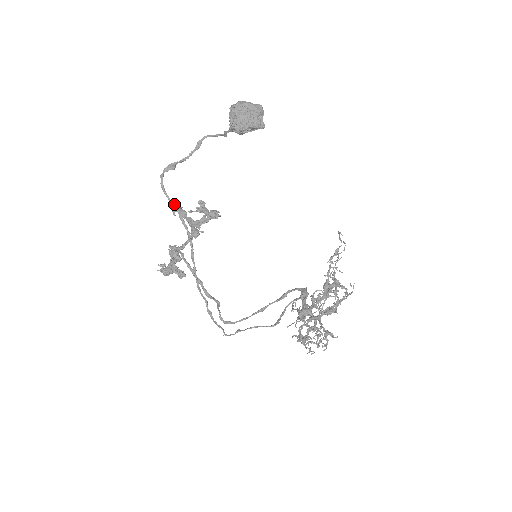
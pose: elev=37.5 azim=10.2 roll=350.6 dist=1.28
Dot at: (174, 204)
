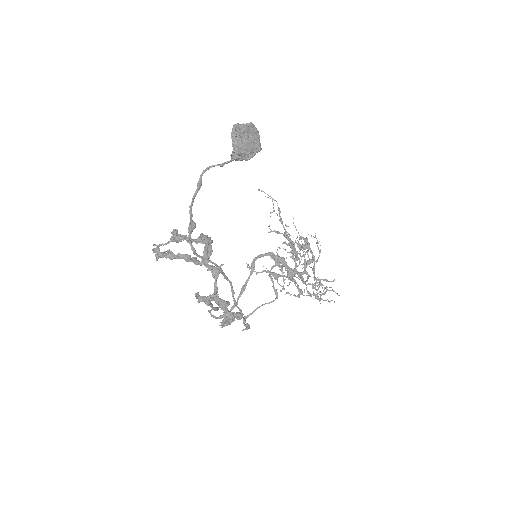
Dot at: (209, 260)
